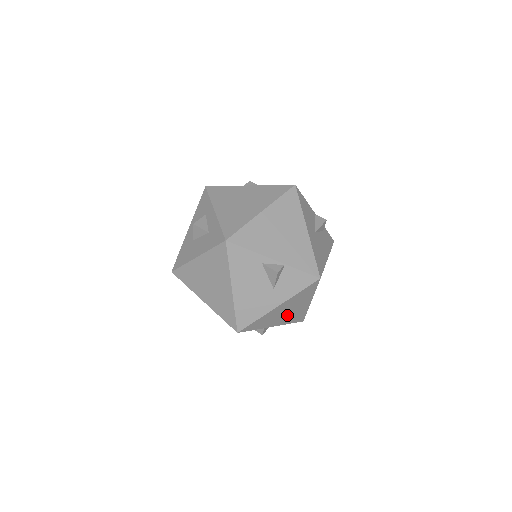
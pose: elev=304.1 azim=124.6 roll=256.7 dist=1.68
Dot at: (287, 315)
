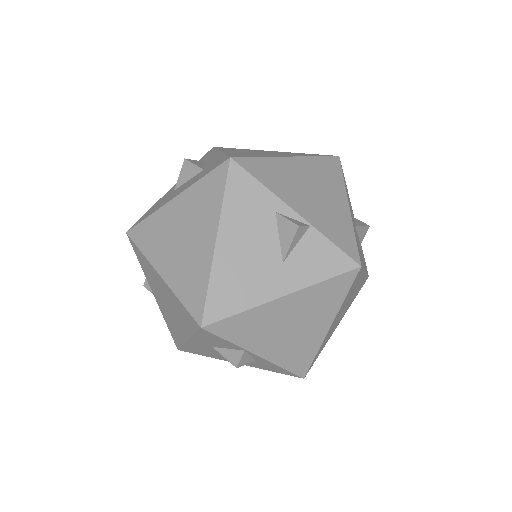
Dot at: (287, 338)
